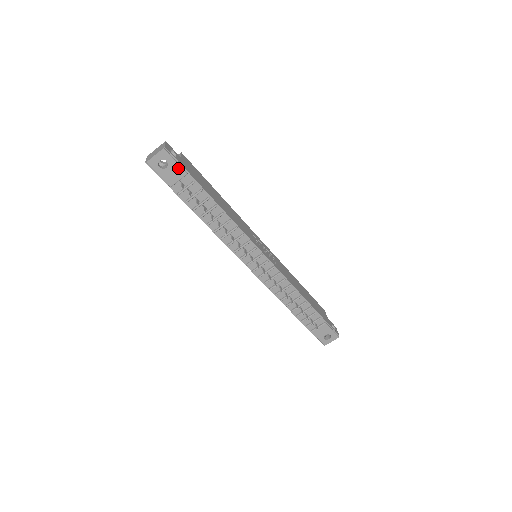
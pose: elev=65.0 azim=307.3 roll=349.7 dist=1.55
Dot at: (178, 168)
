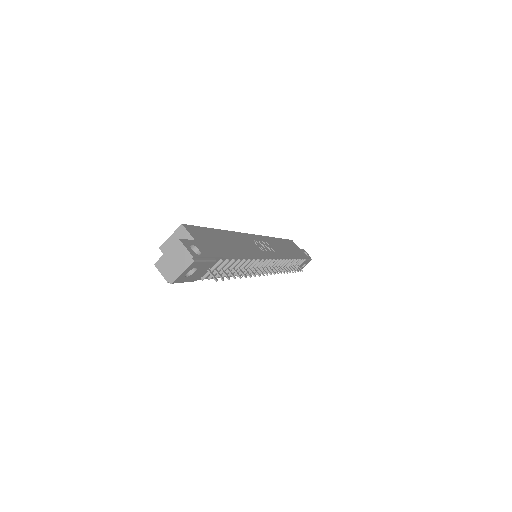
Dot at: (207, 264)
